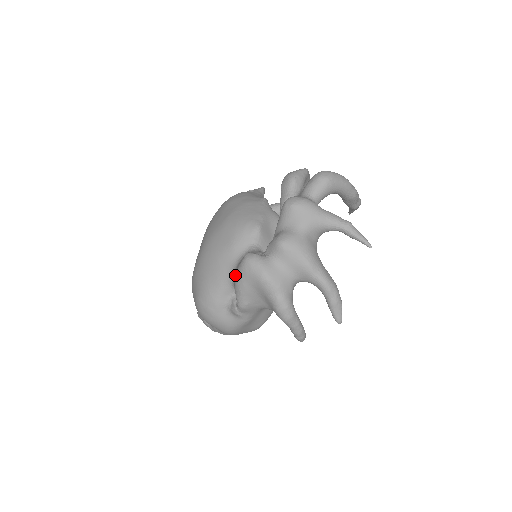
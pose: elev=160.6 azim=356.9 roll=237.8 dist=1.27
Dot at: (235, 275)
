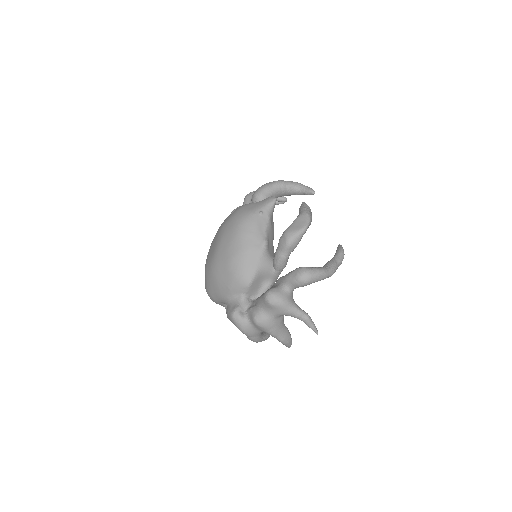
Dot at: (227, 311)
